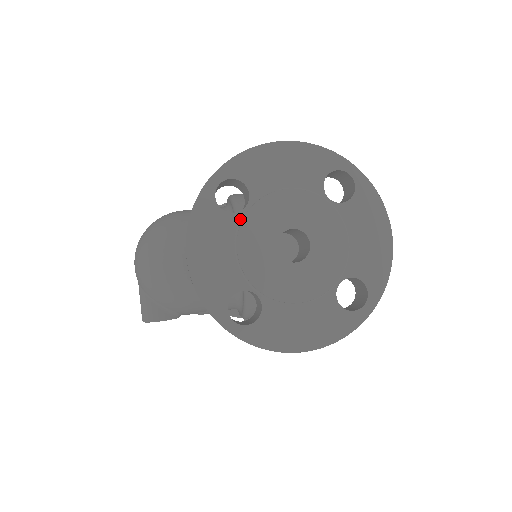
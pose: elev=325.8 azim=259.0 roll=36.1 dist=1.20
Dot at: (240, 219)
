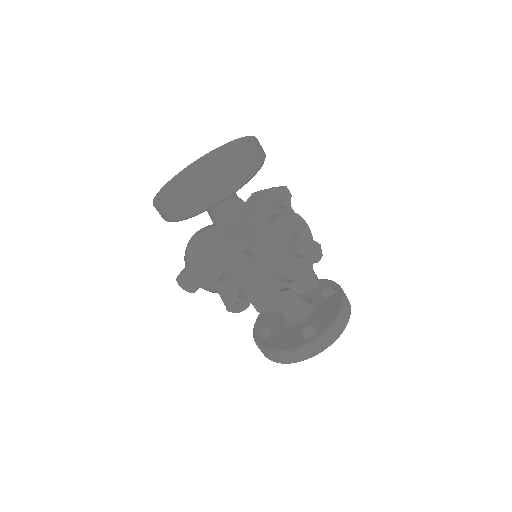
Dot at: occluded
